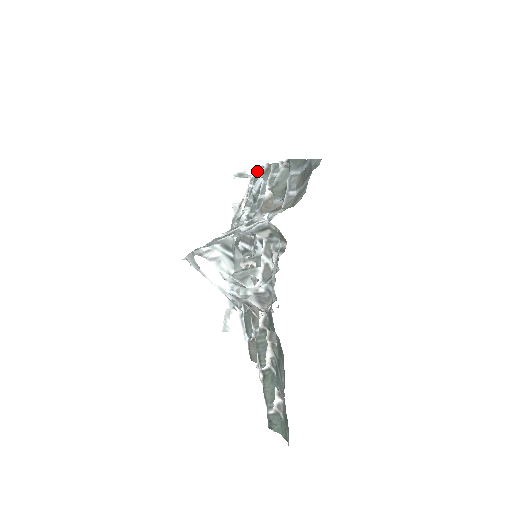
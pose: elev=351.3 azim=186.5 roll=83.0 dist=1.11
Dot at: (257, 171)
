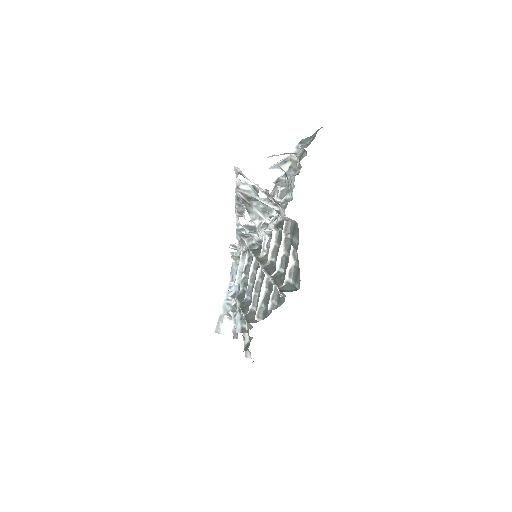
Dot at: occluded
